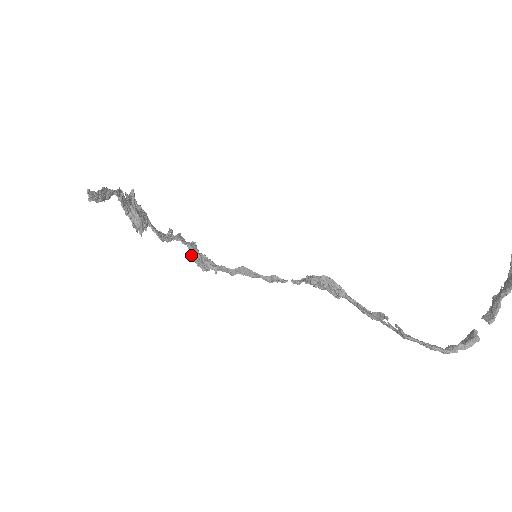
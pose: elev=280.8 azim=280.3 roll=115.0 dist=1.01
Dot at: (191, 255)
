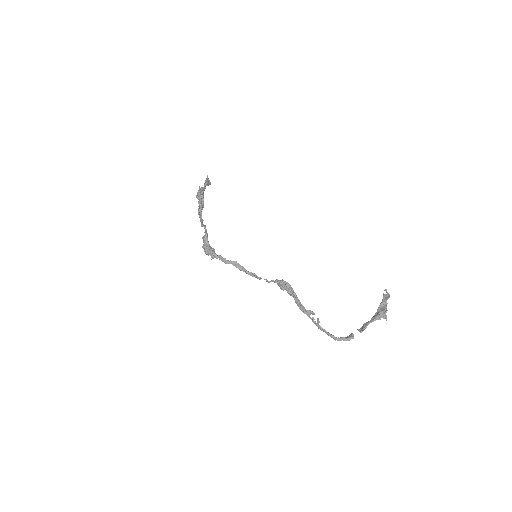
Dot at: (204, 241)
